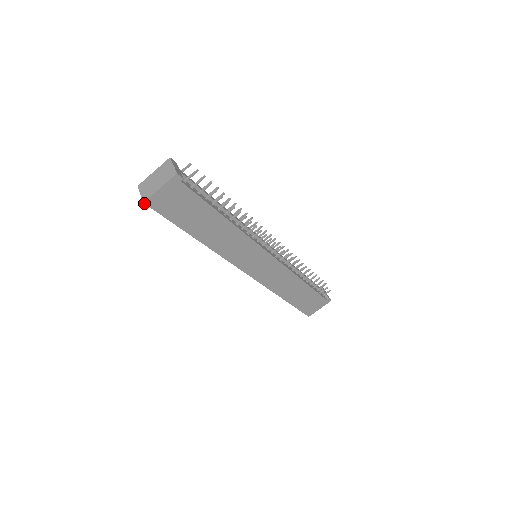
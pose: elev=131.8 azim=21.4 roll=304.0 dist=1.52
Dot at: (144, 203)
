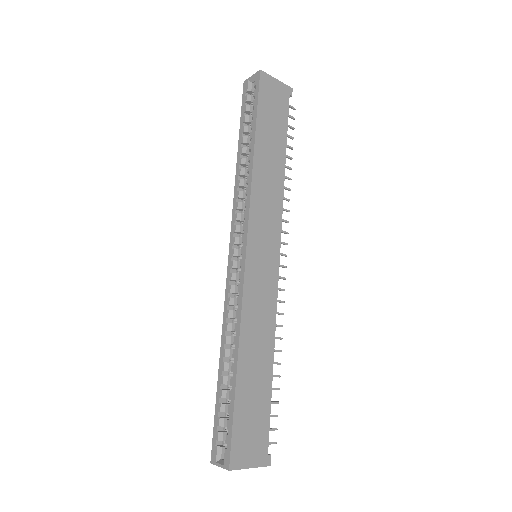
Dot at: (260, 71)
